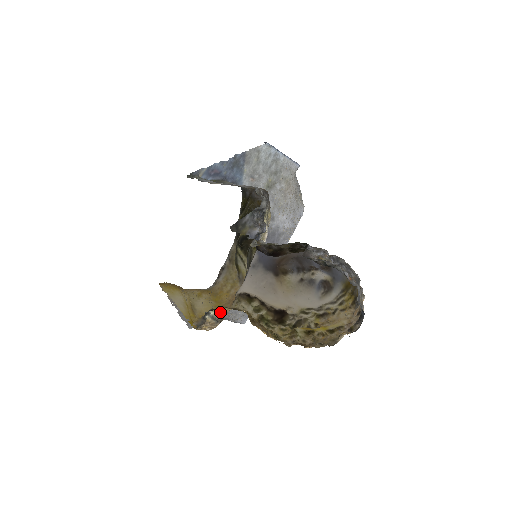
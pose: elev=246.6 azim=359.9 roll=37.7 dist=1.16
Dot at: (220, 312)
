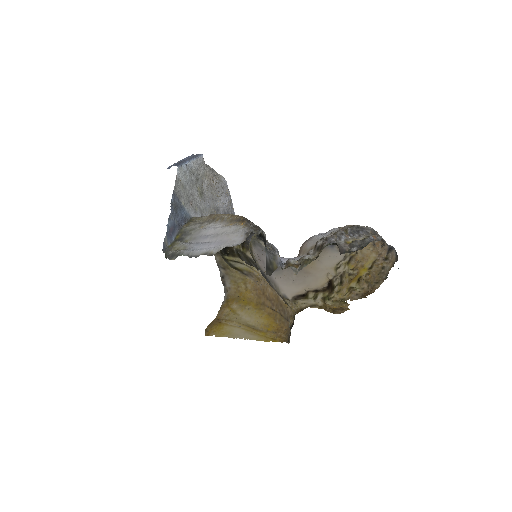
Dot at: (289, 319)
